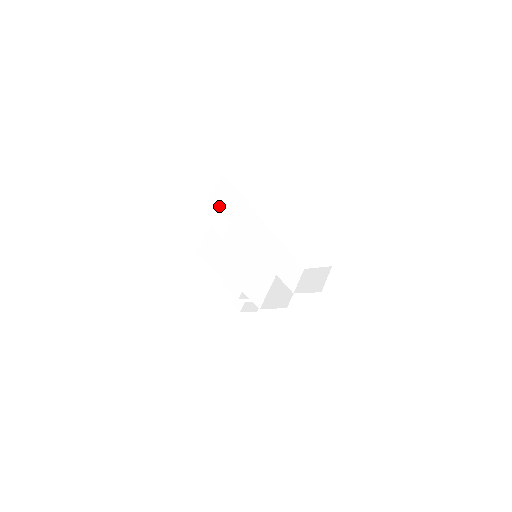
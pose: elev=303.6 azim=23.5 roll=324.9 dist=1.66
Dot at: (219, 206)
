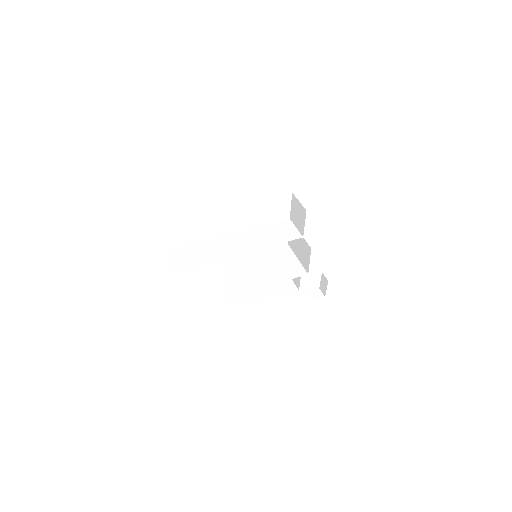
Dot at: (187, 266)
